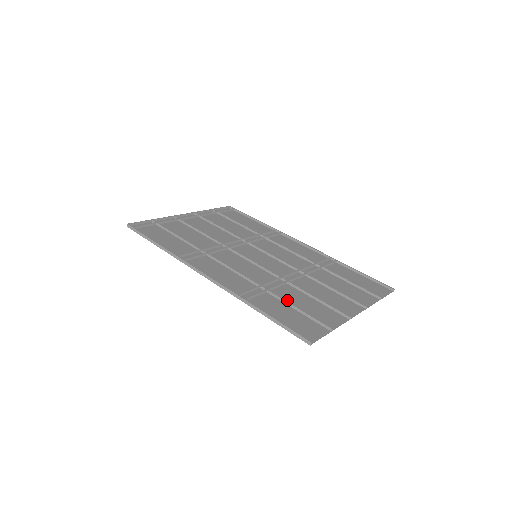
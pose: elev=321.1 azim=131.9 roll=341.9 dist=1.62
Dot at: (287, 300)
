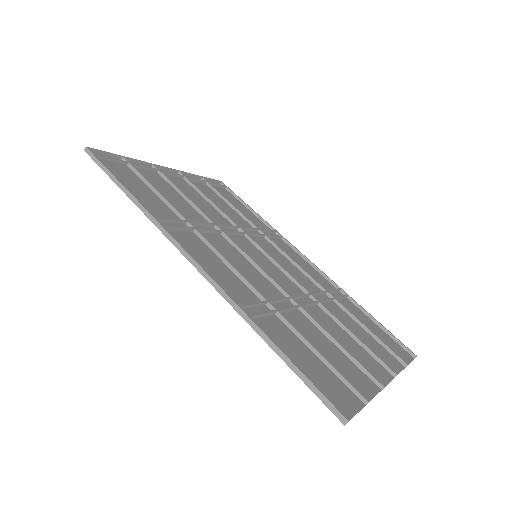
Dot at: occluded
